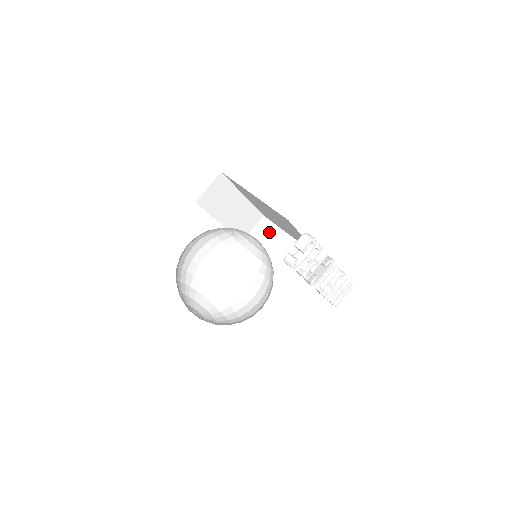
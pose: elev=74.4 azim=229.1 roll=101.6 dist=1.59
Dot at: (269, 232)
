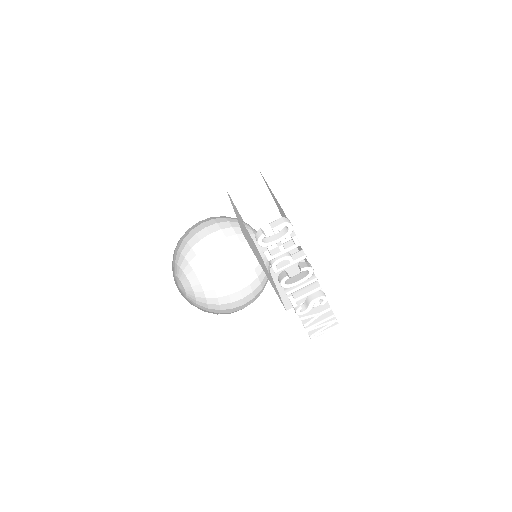
Dot at: occluded
